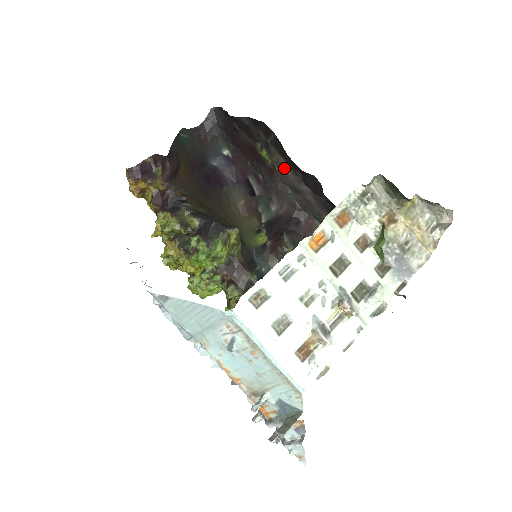
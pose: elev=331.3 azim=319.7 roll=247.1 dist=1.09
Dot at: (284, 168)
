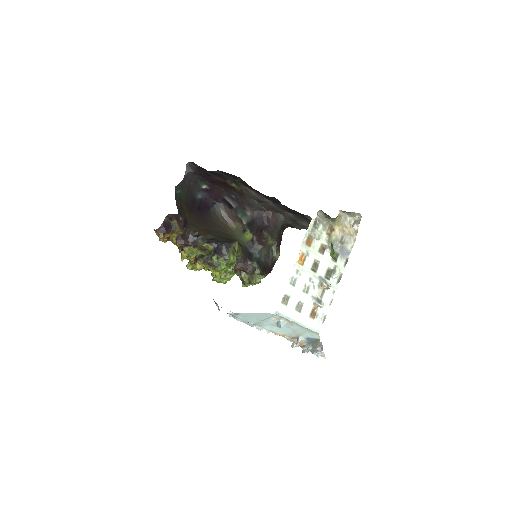
Dot at: (250, 192)
